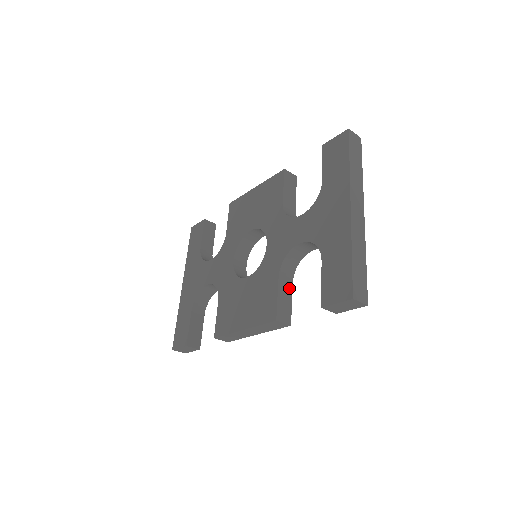
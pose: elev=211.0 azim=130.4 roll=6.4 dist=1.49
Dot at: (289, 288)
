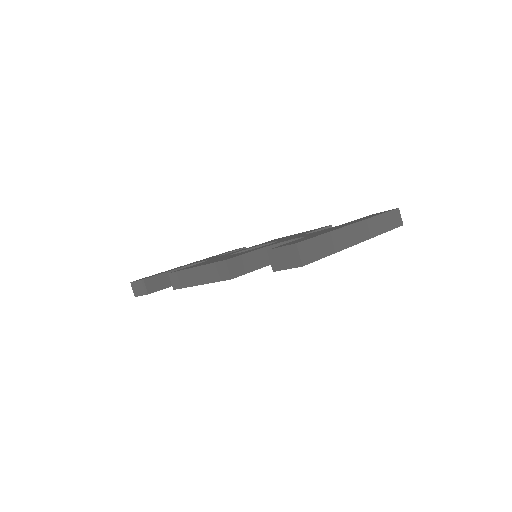
Dot at: (257, 265)
